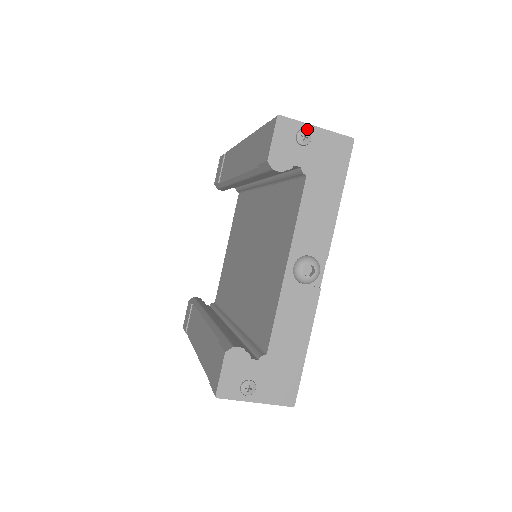
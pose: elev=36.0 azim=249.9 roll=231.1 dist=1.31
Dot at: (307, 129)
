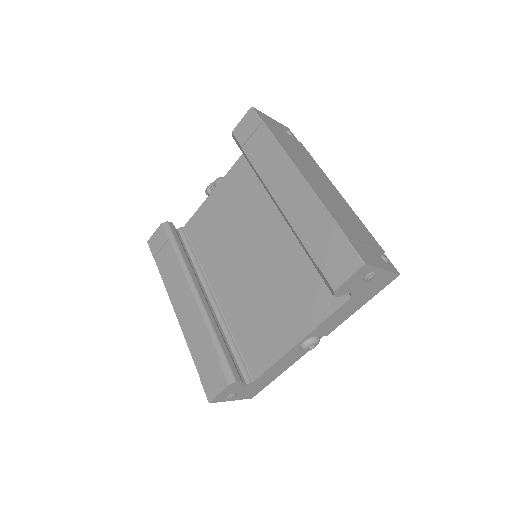
Dot at: (376, 271)
